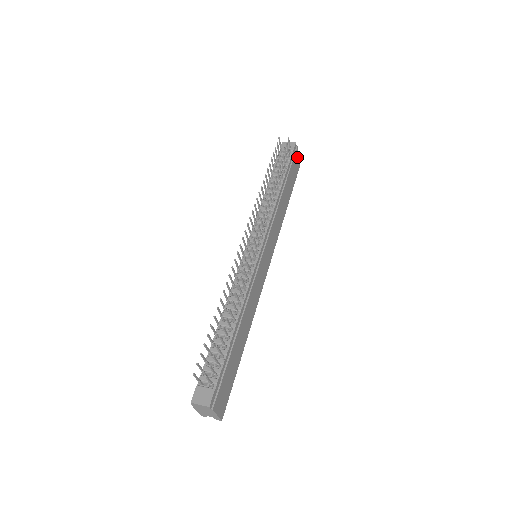
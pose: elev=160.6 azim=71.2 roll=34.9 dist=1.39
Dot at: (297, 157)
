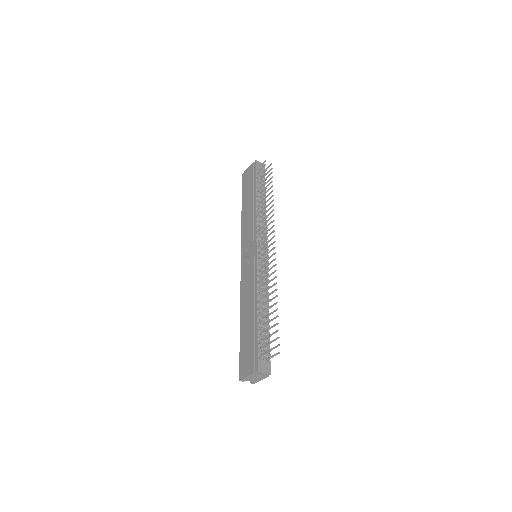
Dot at: occluded
